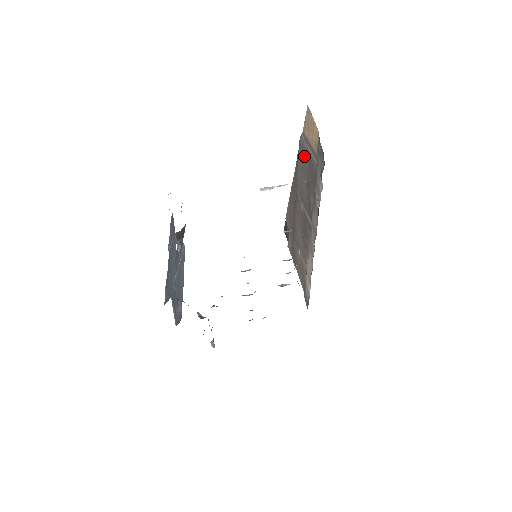
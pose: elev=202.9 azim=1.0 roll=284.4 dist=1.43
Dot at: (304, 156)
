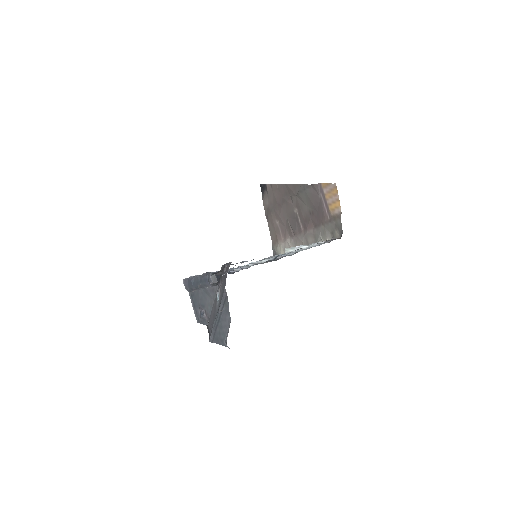
Dot at: (315, 197)
